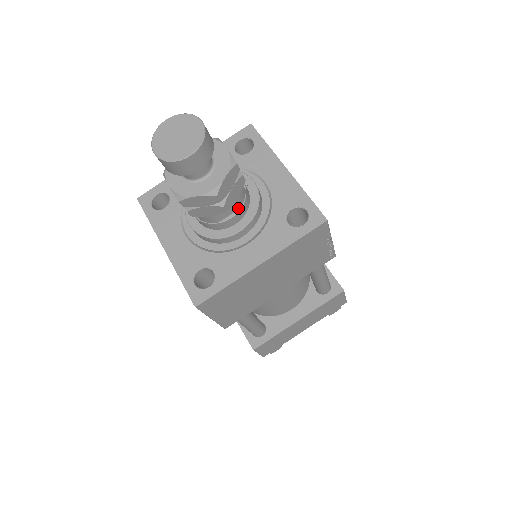
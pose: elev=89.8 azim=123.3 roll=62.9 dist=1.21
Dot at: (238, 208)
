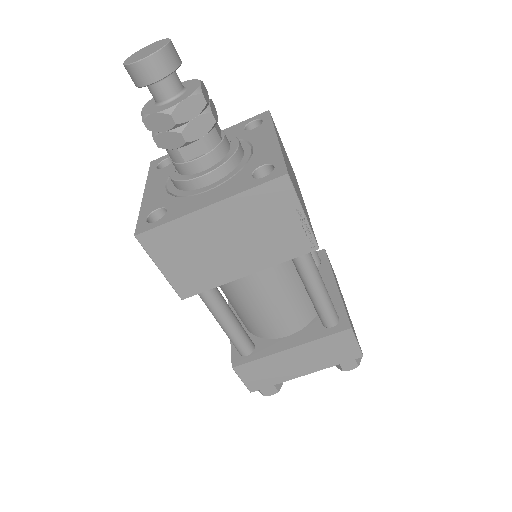
Dot at: (206, 151)
